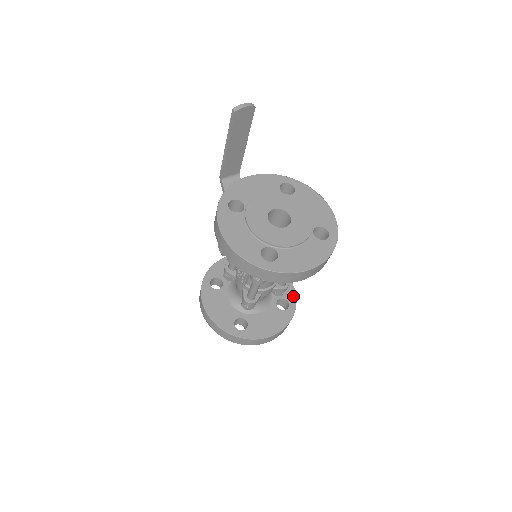
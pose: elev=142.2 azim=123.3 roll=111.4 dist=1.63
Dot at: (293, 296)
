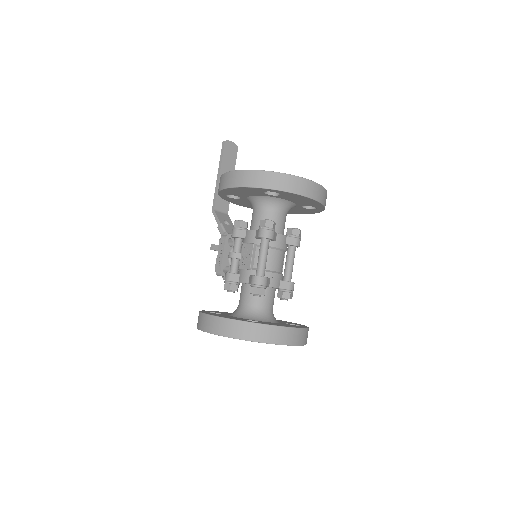
Dot at: occluded
